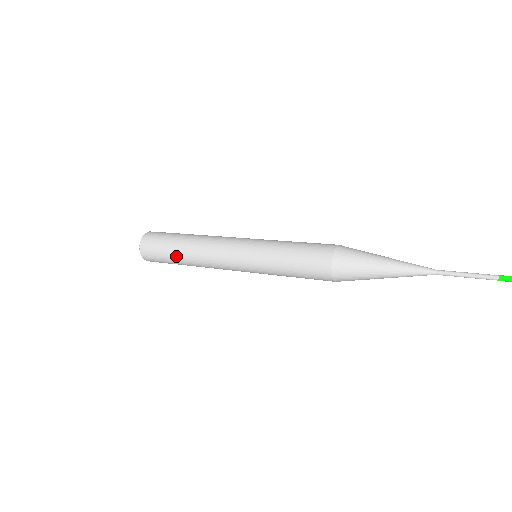
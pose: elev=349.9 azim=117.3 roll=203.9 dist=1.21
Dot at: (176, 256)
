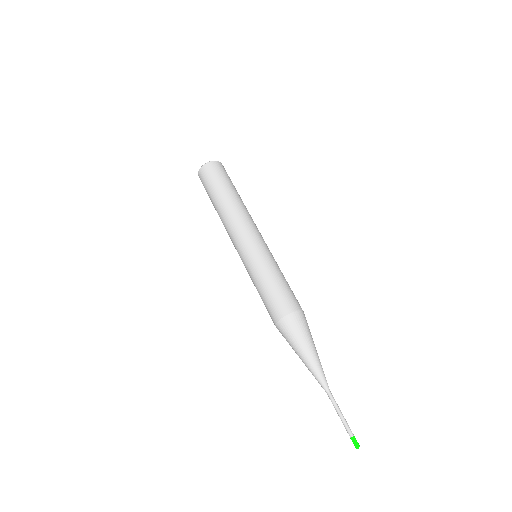
Dot at: (213, 204)
